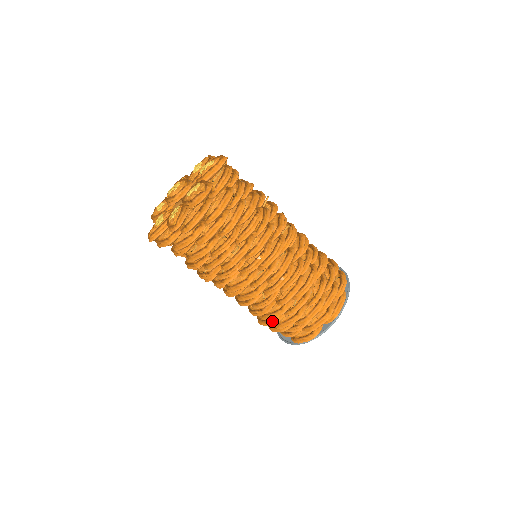
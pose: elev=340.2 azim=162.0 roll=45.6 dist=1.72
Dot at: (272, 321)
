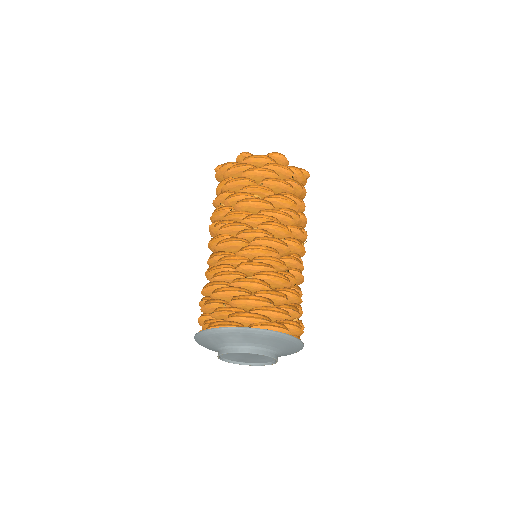
Dot at: (215, 283)
